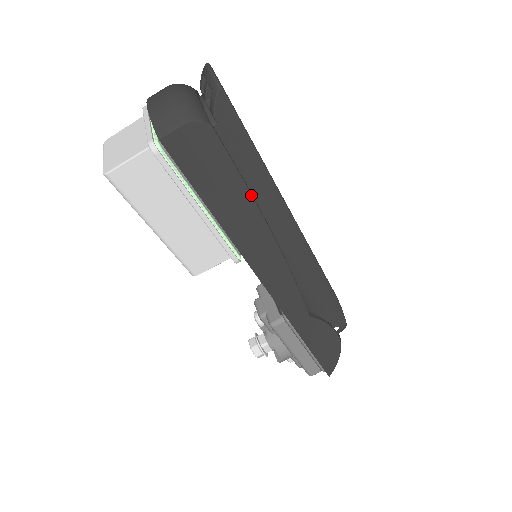
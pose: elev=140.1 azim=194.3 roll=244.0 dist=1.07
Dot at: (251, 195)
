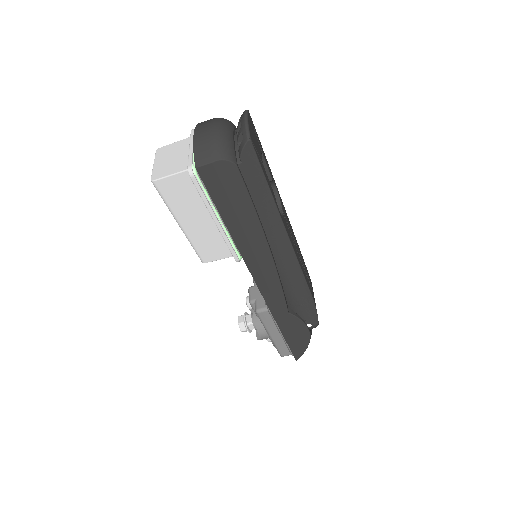
Dot at: (257, 217)
